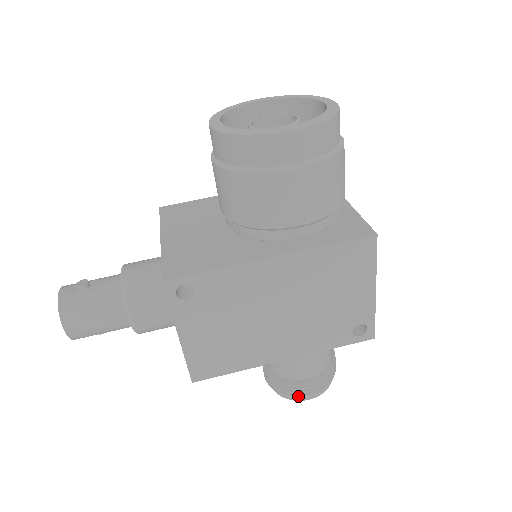
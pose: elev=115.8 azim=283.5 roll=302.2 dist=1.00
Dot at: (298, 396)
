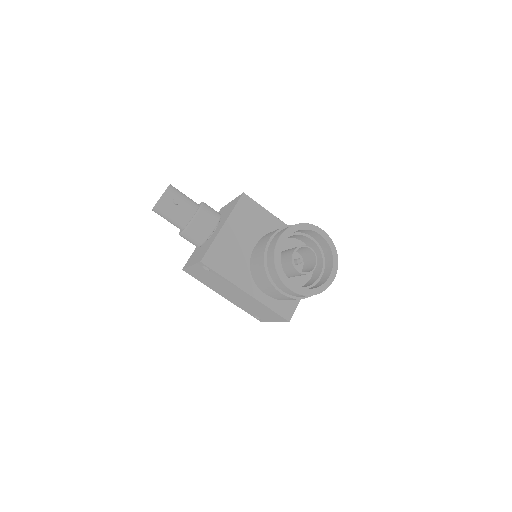
Dot at: occluded
